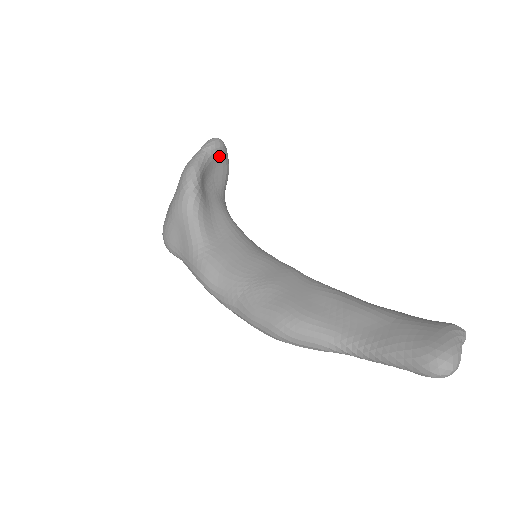
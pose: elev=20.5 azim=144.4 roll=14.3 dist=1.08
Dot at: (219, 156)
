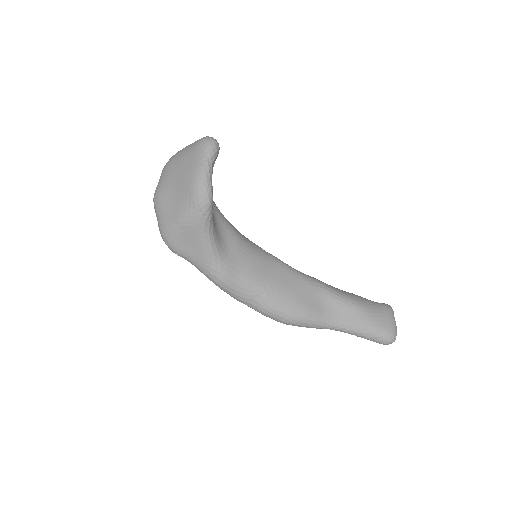
Dot at: (216, 158)
